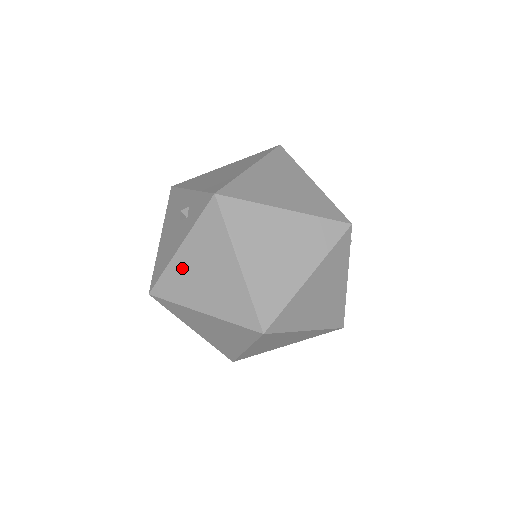
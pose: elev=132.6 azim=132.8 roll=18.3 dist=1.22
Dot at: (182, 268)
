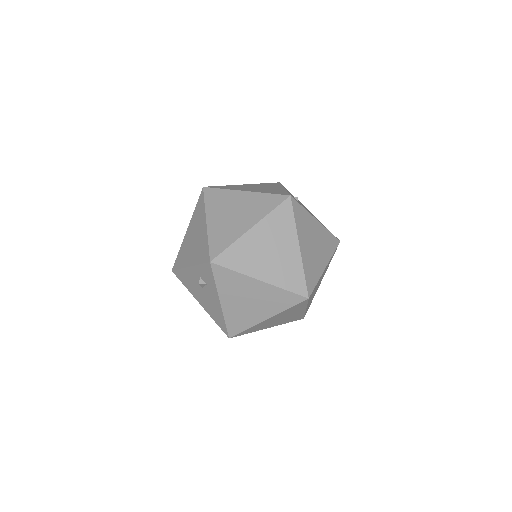
Dot at: (233, 310)
